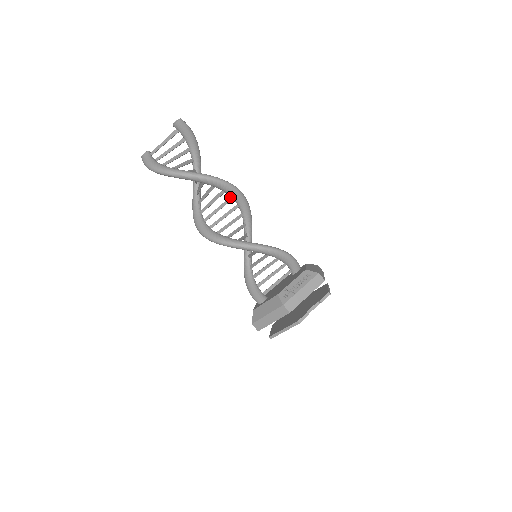
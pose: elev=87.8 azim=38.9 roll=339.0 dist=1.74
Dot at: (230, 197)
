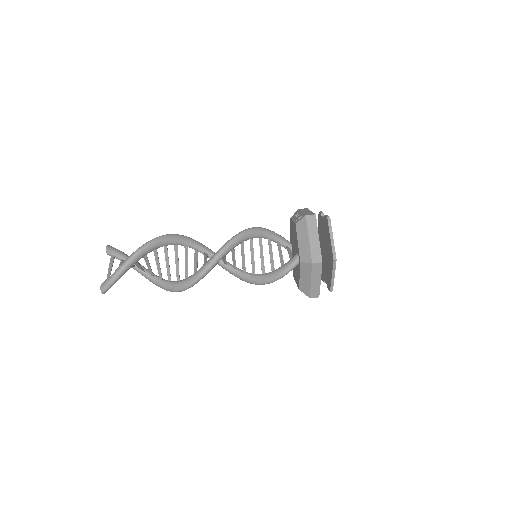
Dot at: (195, 249)
